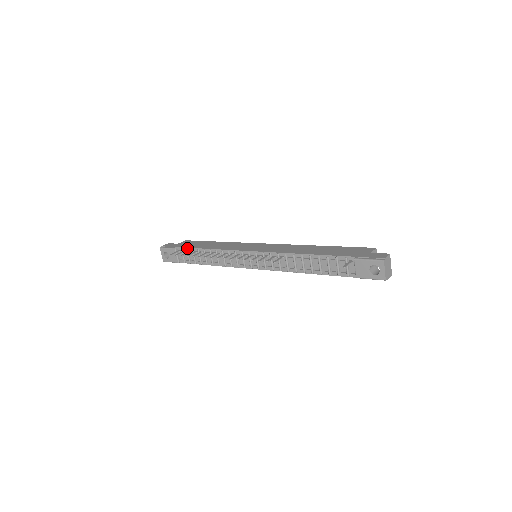
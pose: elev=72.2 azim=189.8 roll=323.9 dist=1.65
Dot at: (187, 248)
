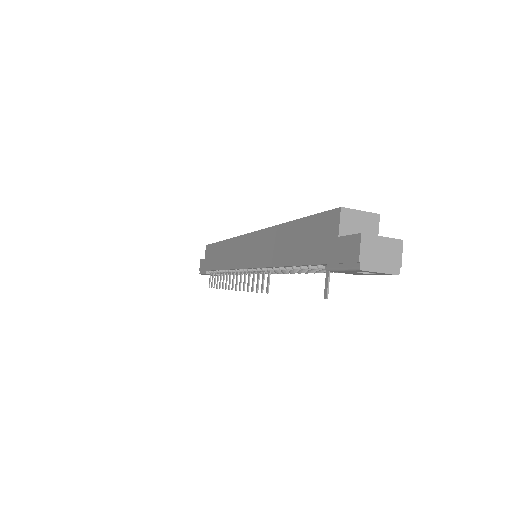
Dot at: occluded
